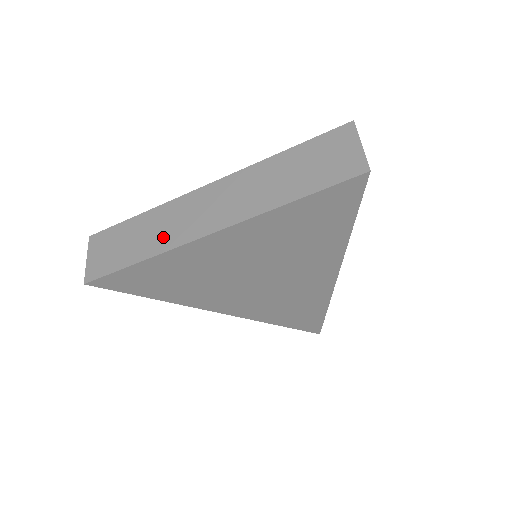
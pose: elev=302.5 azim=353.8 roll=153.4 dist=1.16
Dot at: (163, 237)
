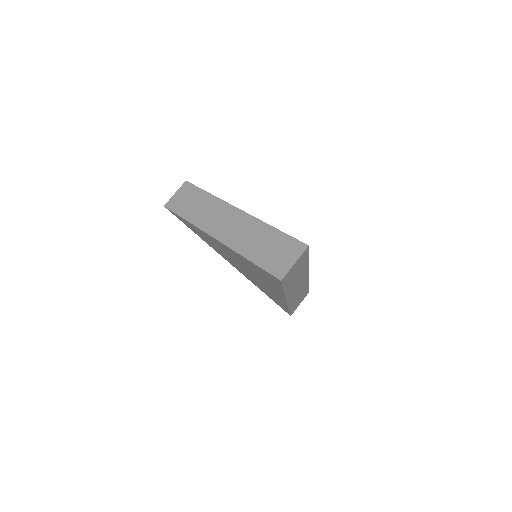
Dot at: (202, 217)
